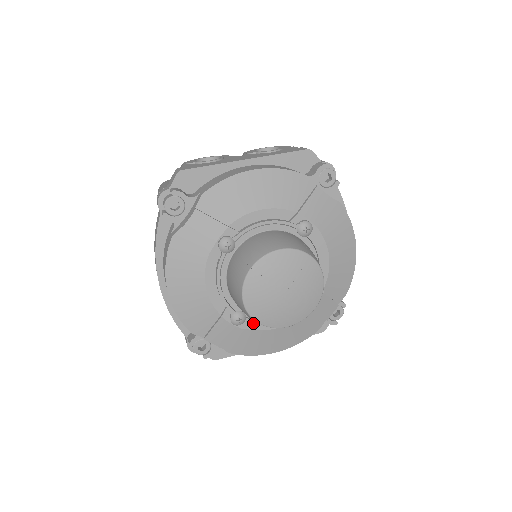
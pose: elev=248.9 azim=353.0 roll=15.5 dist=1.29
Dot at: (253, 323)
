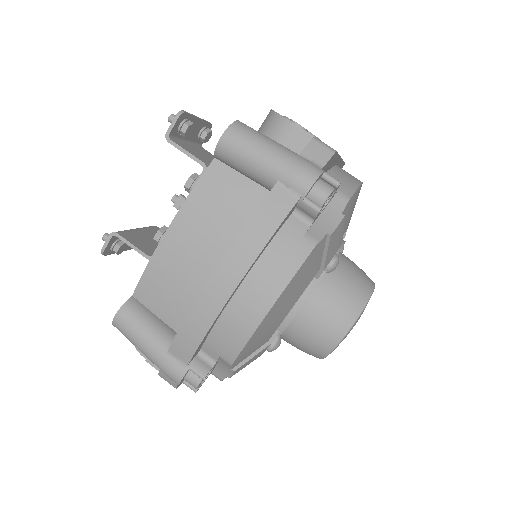
Dot at: occluded
